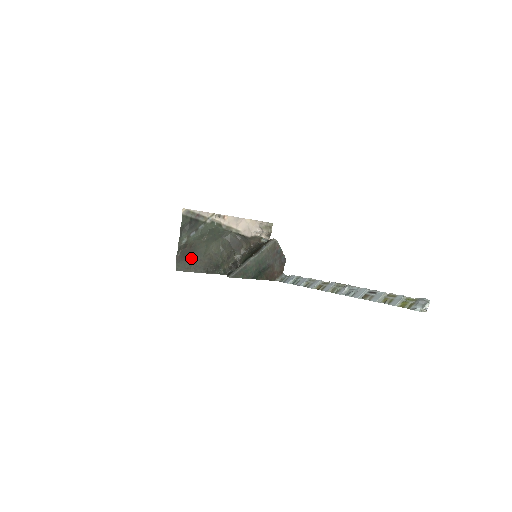
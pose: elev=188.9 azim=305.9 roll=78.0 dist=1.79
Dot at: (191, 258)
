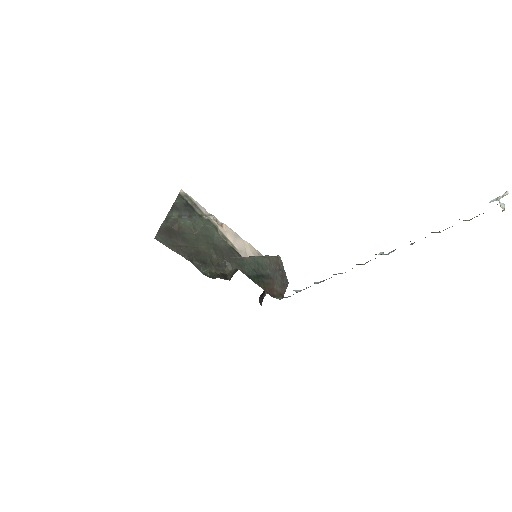
Dot at: (176, 240)
